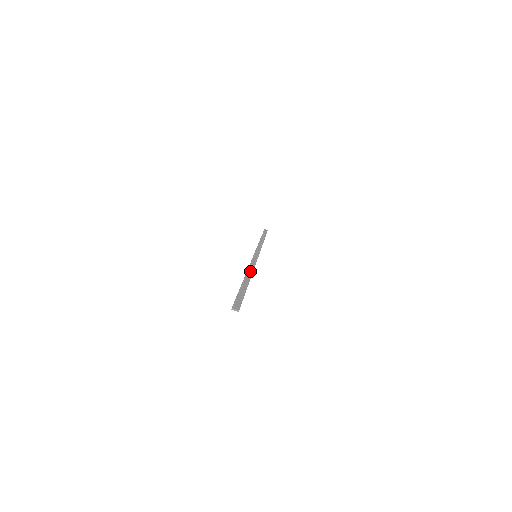
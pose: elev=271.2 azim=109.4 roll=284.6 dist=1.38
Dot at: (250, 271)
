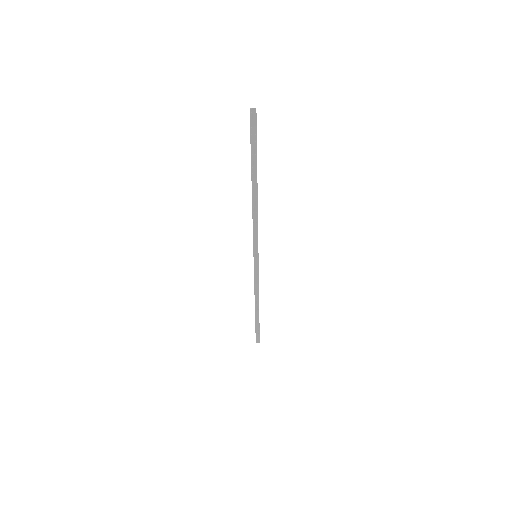
Dot at: (255, 207)
